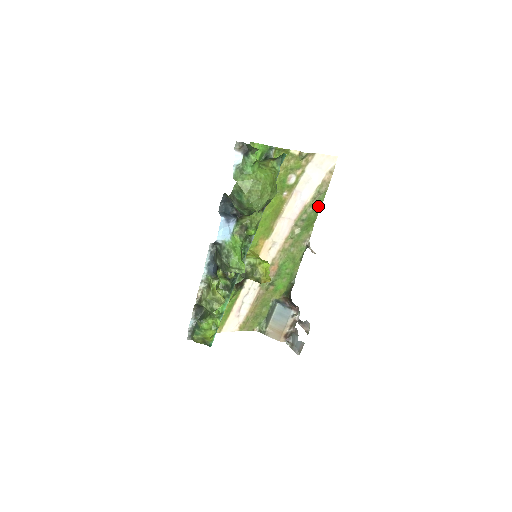
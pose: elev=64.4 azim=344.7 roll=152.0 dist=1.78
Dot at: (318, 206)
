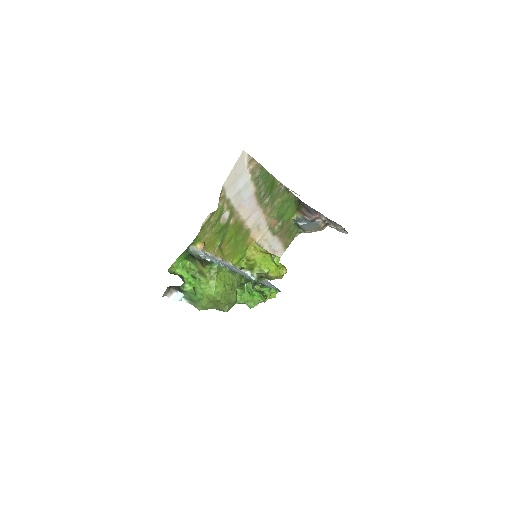
Dot at: (266, 177)
